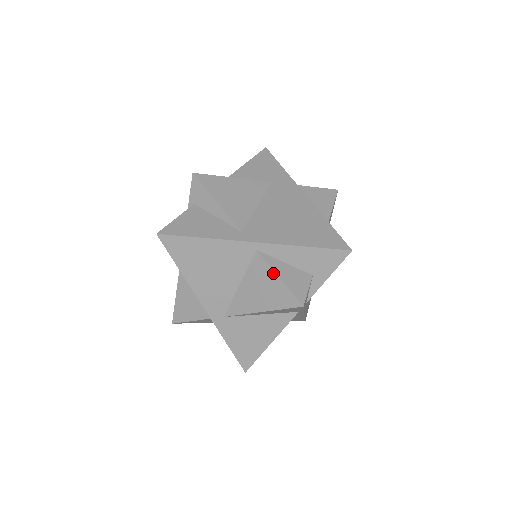
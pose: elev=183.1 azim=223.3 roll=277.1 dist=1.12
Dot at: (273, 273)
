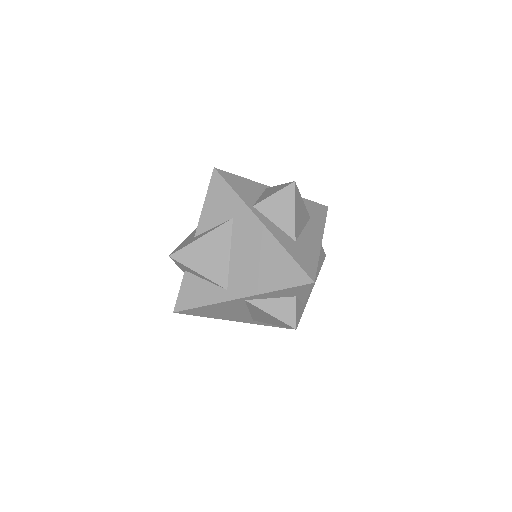
Dot at: (264, 312)
